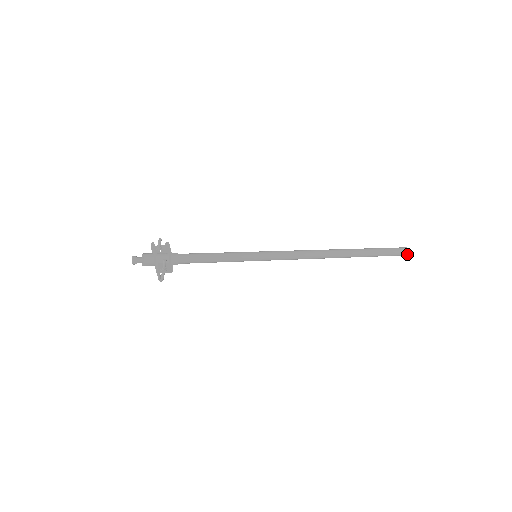
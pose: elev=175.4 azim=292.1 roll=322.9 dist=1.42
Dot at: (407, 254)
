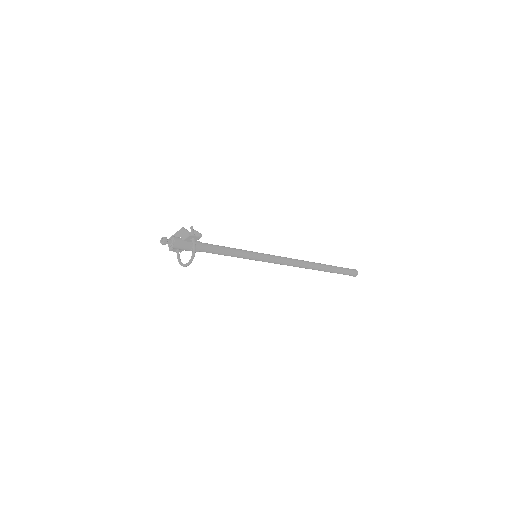
Dot at: (357, 272)
